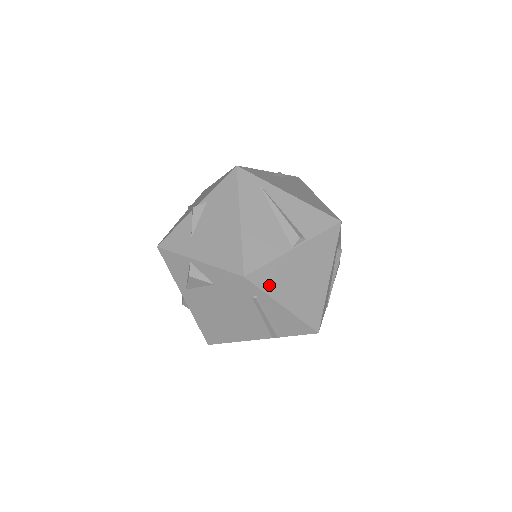
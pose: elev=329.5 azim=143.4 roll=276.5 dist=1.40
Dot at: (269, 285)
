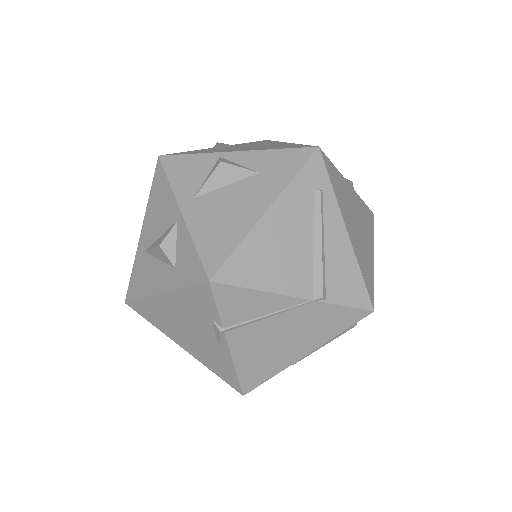
Dot at: (335, 187)
